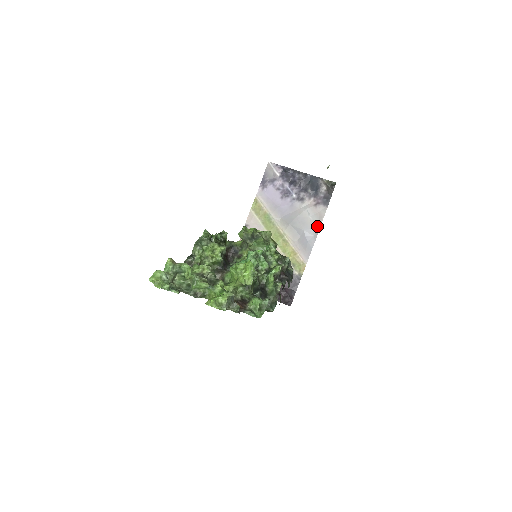
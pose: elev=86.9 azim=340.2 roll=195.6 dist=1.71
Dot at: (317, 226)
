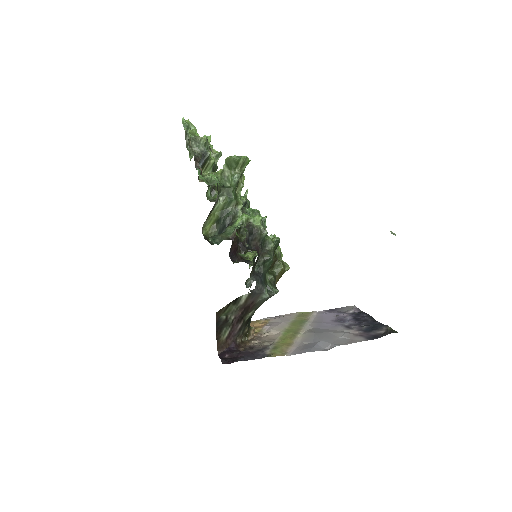
Dot at: (338, 344)
